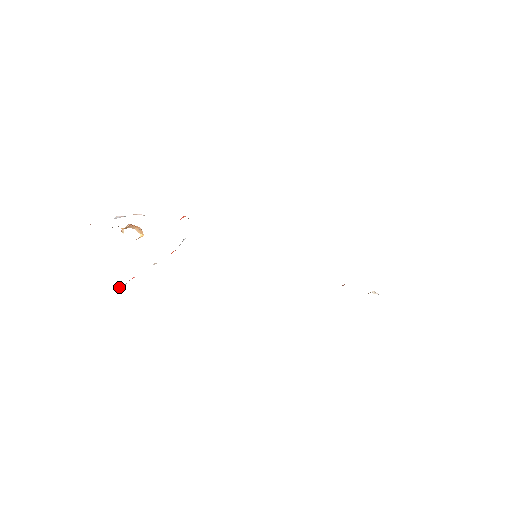
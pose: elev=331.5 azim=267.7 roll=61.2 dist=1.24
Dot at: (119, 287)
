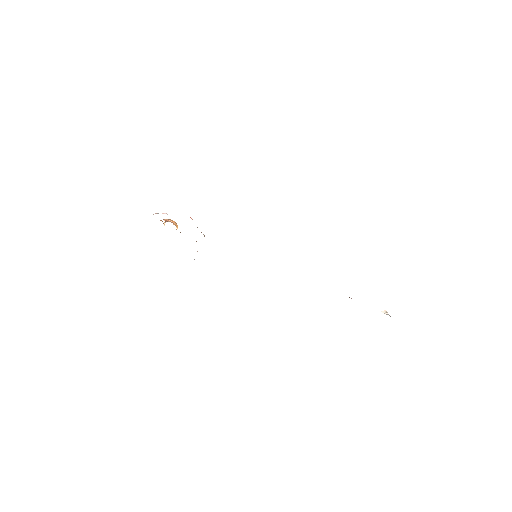
Dot at: occluded
